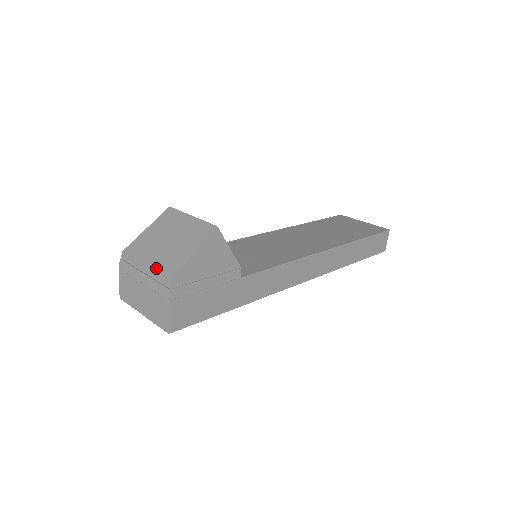
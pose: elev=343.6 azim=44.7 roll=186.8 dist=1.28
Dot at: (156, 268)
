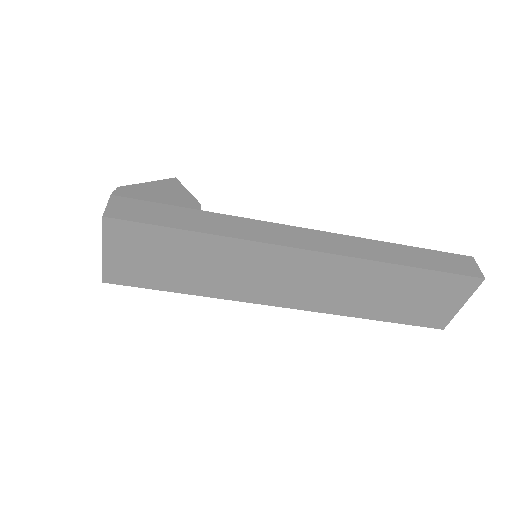
Dot at: occluded
